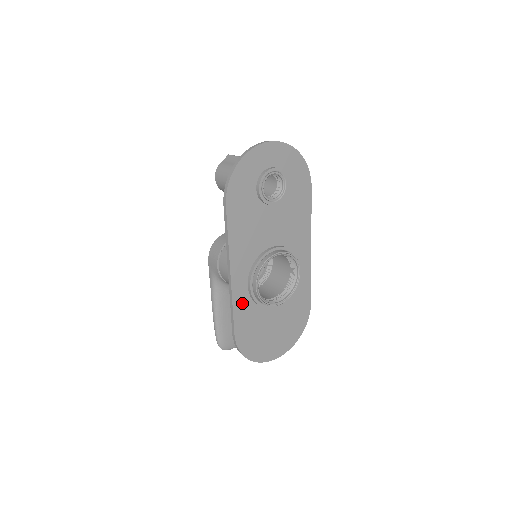
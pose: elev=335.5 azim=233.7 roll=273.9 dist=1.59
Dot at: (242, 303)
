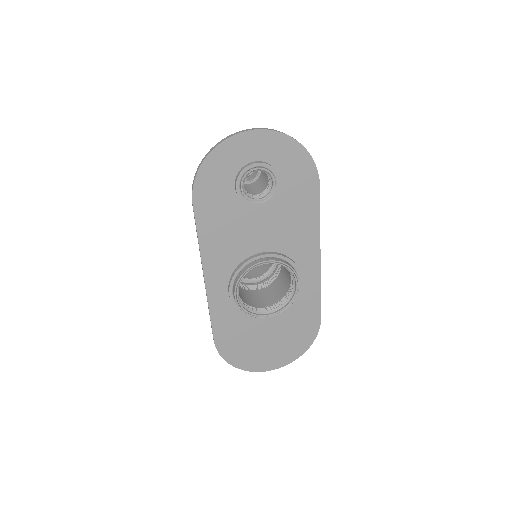
Dot at: (222, 309)
